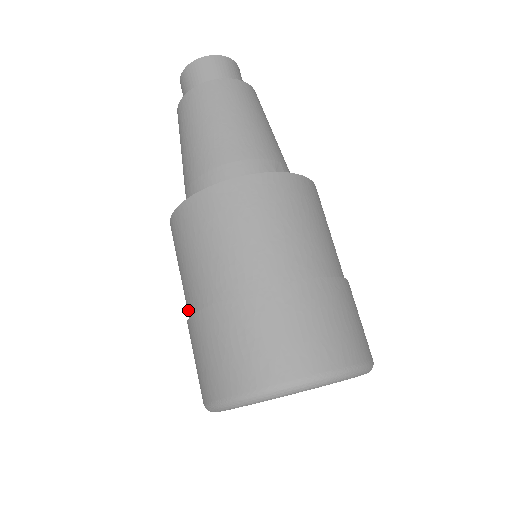
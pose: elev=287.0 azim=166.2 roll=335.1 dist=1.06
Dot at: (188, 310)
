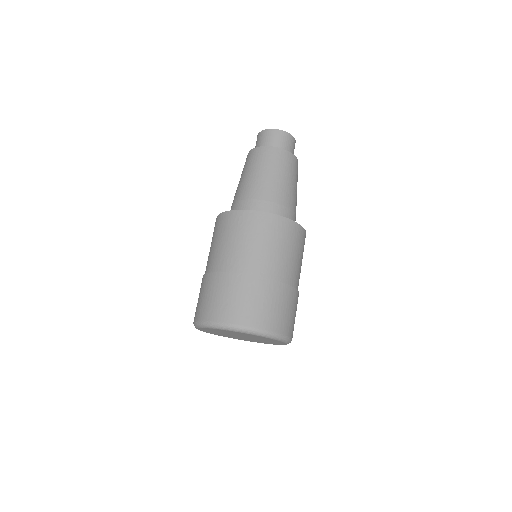
Dot at: (222, 266)
